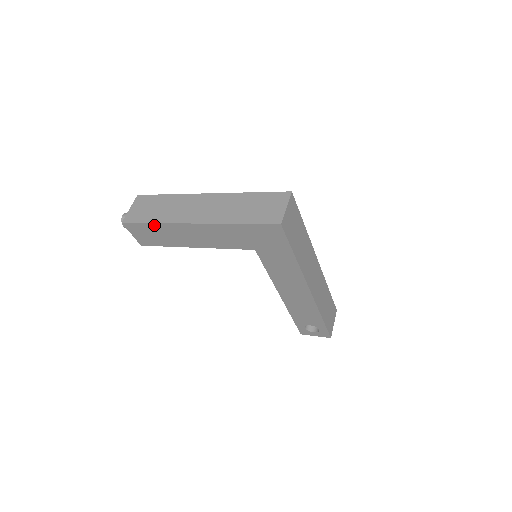
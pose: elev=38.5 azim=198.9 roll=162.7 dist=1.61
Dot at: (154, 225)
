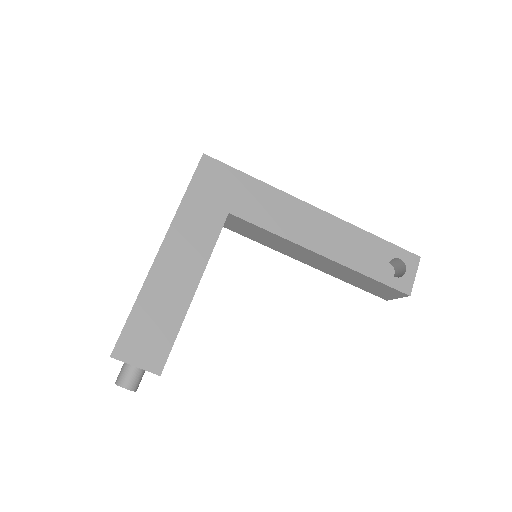
Dot at: (137, 308)
